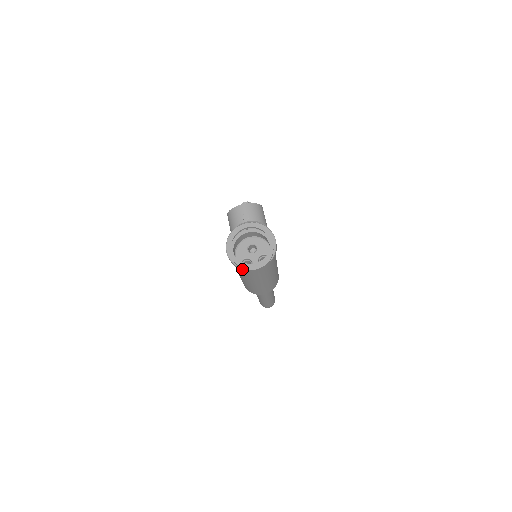
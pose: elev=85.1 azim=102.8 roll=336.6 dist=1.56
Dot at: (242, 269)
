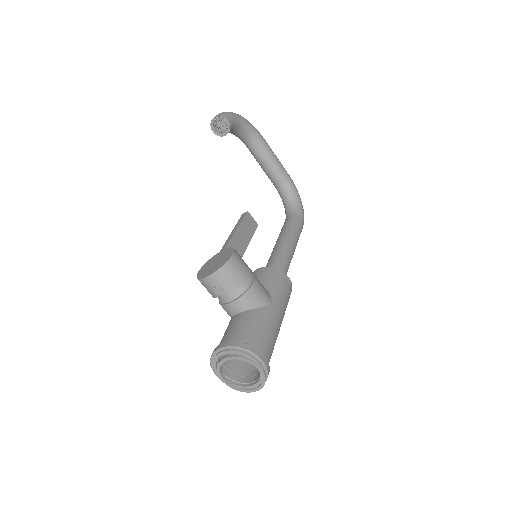
Dot at: (242, 387)
